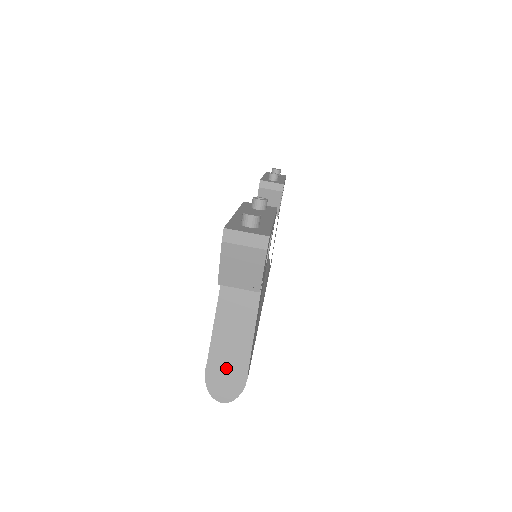
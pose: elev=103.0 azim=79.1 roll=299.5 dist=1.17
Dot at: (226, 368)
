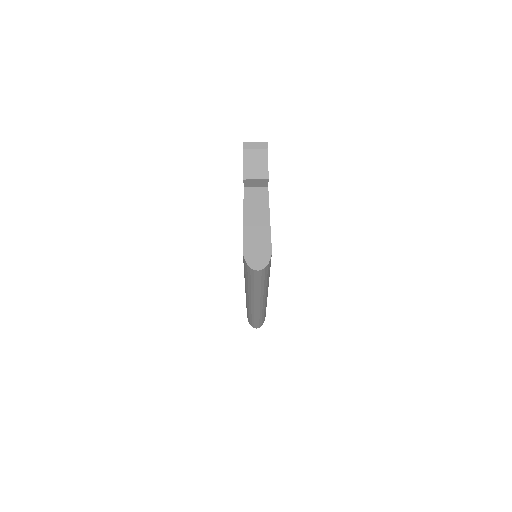
Dot at: (256, 245)
